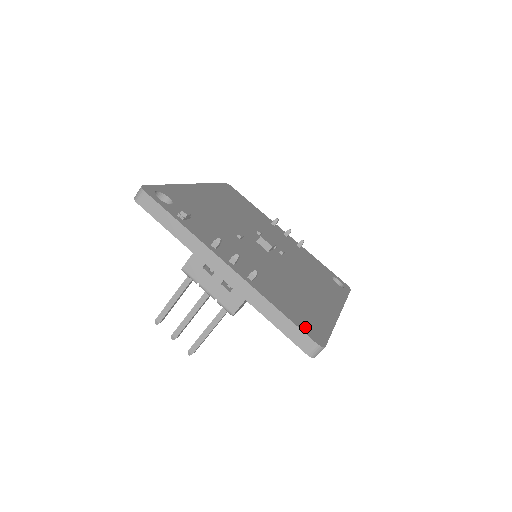
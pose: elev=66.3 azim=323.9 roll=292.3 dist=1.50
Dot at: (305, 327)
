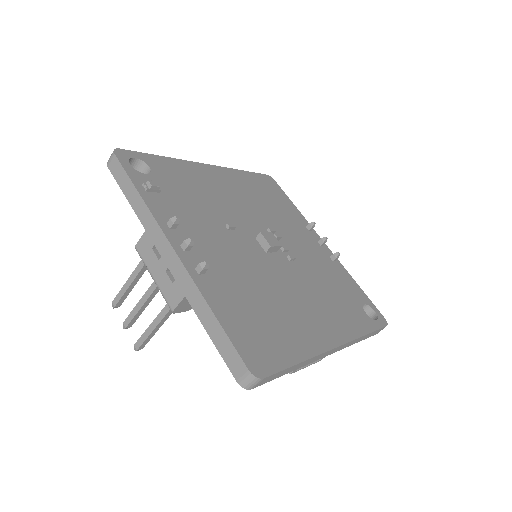
Dot at: (246, 346)
